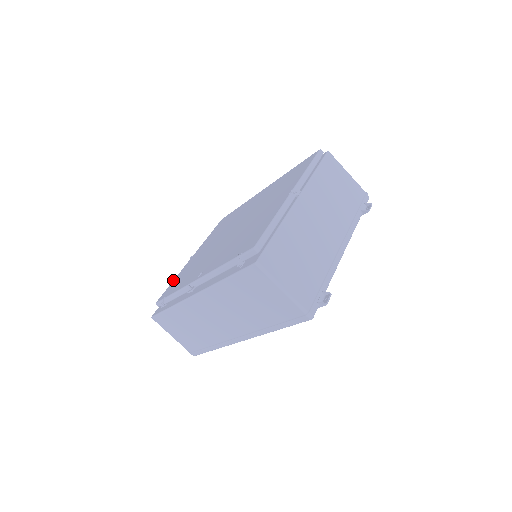
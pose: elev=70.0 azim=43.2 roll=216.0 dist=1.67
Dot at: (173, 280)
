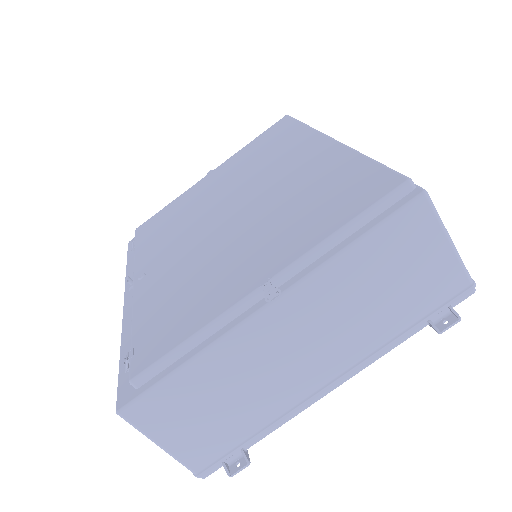
Dot at: (169, 203)
